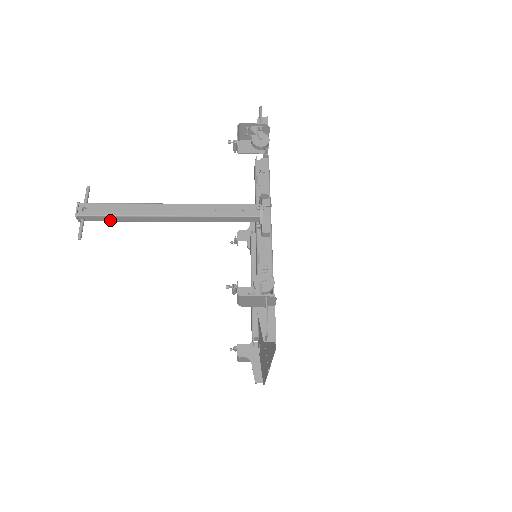
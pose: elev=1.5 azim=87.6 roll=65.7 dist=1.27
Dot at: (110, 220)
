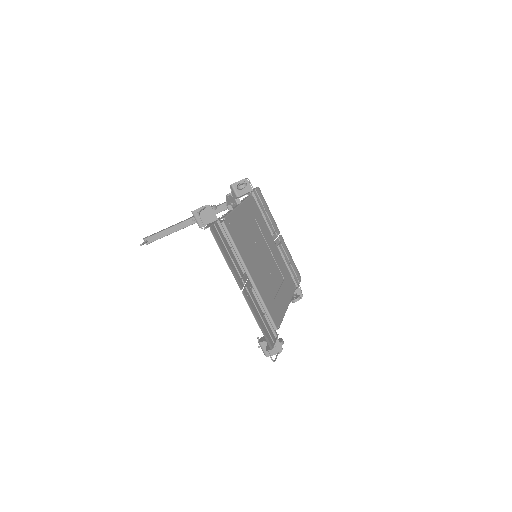
Dot at: (159, 237)
